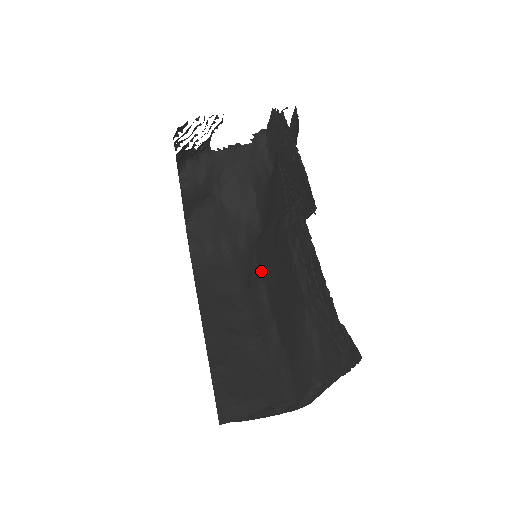
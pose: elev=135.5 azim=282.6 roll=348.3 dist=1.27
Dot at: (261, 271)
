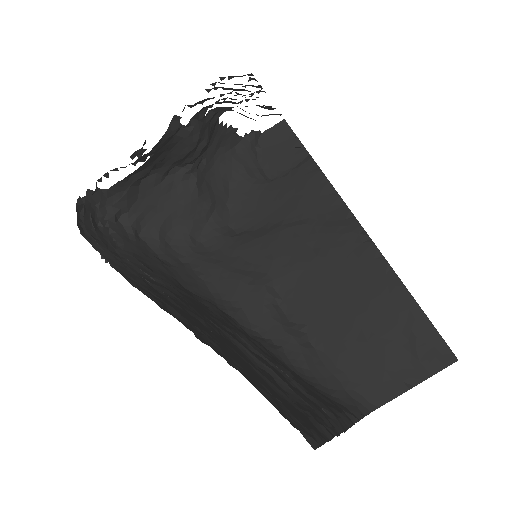
Dot at: (268, 274)
